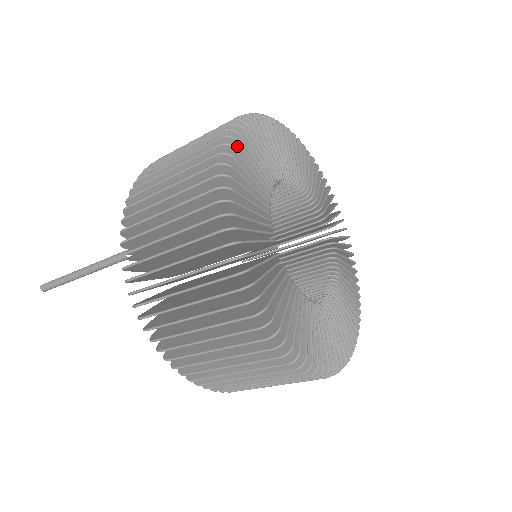
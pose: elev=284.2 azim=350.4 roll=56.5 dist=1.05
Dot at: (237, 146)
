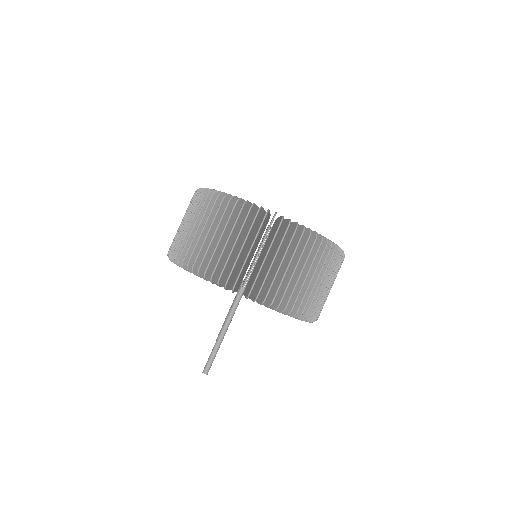
Dot at: occluded
